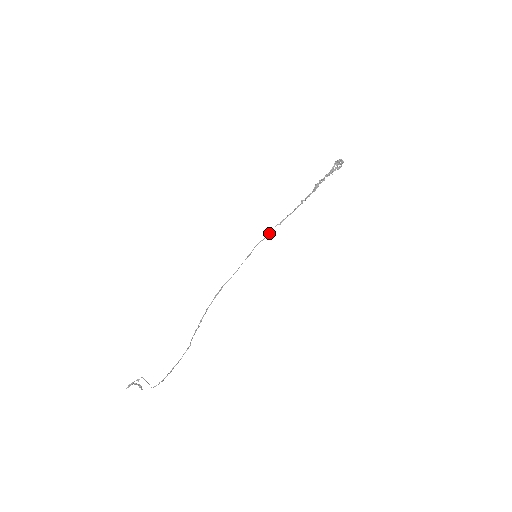
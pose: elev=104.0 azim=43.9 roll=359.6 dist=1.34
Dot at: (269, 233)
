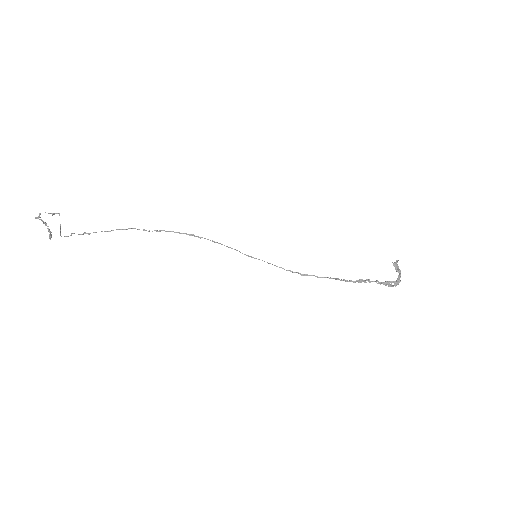
Dot at: occluded
